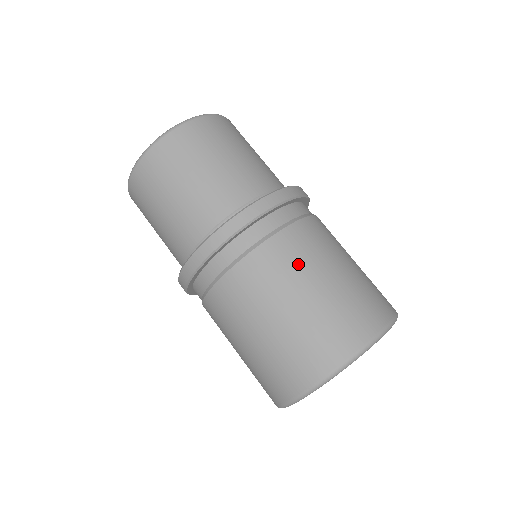
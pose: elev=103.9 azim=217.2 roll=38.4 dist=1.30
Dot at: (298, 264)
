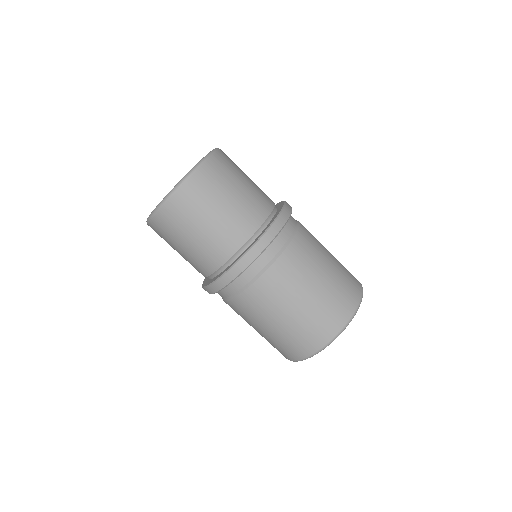
Dot at: (278, 297)
